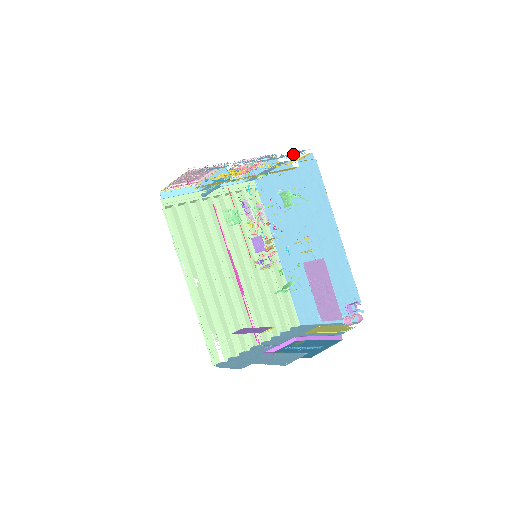
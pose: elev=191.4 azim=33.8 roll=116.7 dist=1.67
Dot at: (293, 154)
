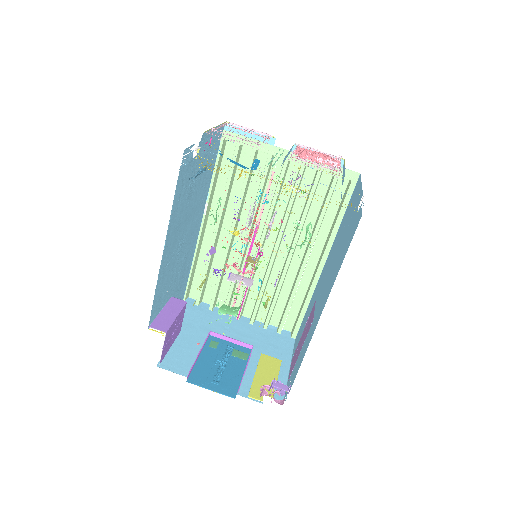
Dot at: occluded
